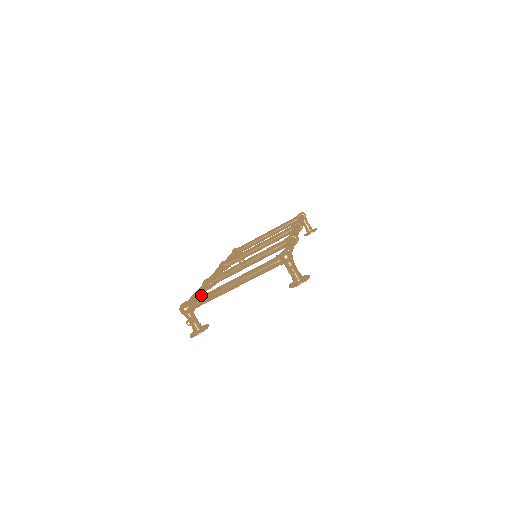
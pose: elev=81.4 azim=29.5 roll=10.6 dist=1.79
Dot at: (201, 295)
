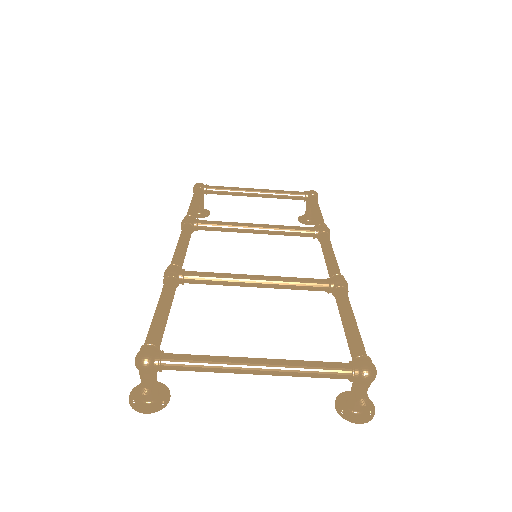
Dot at: (168, 315)
